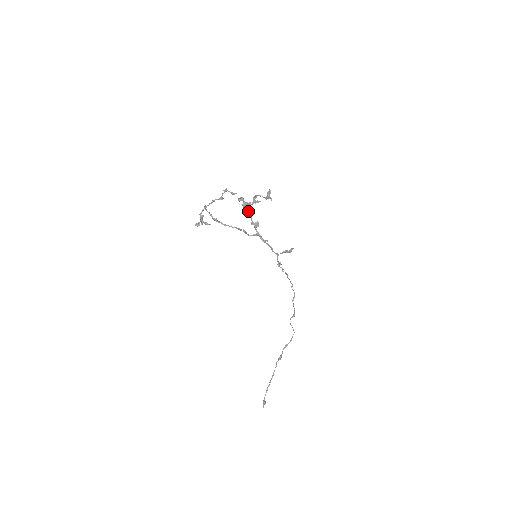
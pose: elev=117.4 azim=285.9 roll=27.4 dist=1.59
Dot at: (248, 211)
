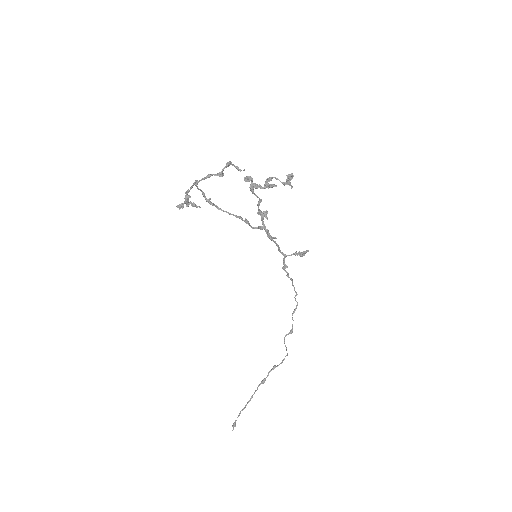
Dot at: (256, 196)
